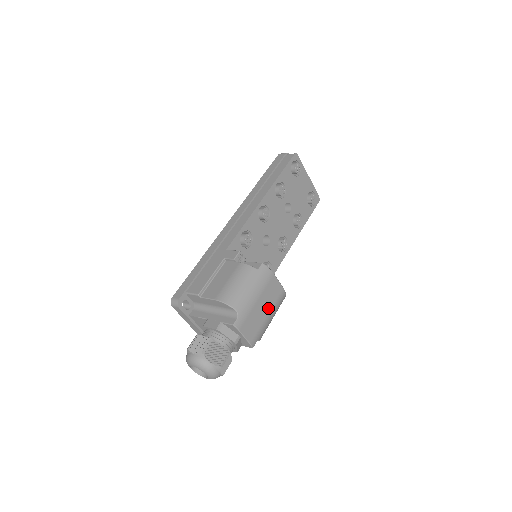
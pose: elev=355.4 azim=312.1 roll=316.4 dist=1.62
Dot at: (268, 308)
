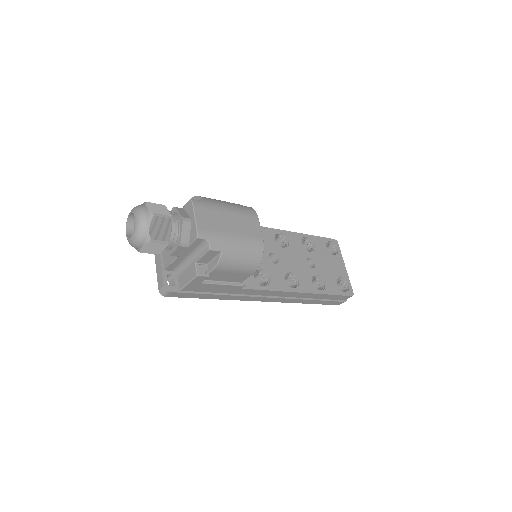
Dot at: (236, 231)
